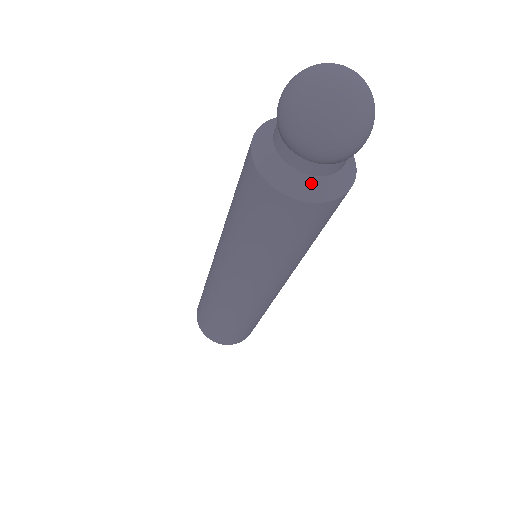
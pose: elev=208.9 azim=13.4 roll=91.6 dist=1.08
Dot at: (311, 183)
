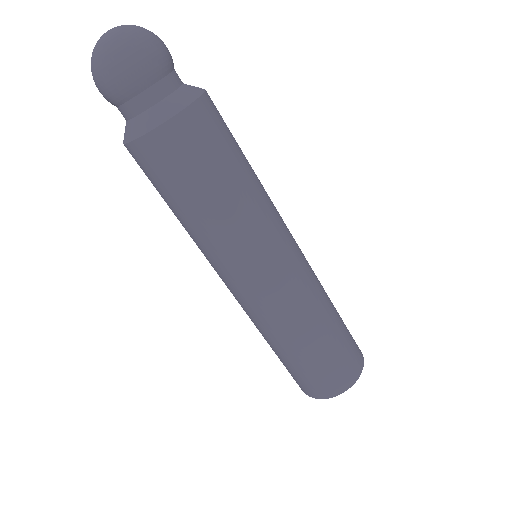
Dot at: (179, 95)
